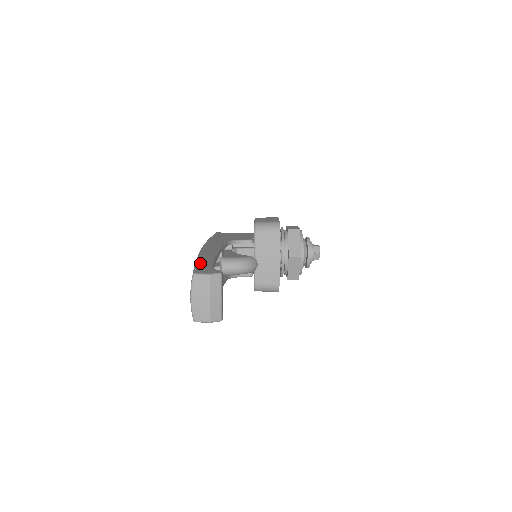
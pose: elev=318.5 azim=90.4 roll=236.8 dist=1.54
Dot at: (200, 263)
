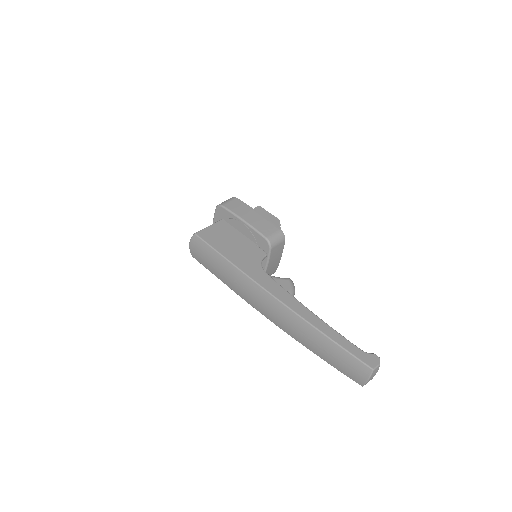
Dot at: (347, 347)
